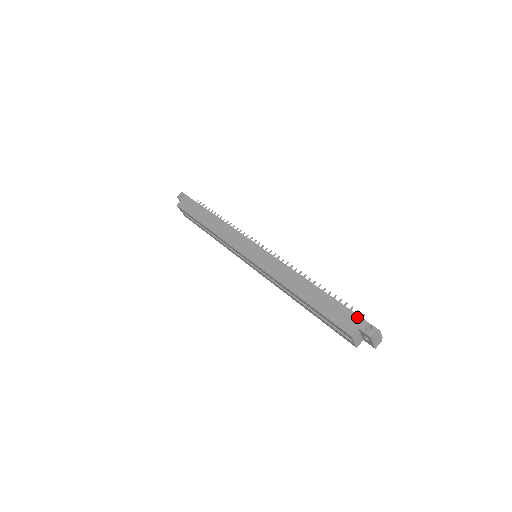
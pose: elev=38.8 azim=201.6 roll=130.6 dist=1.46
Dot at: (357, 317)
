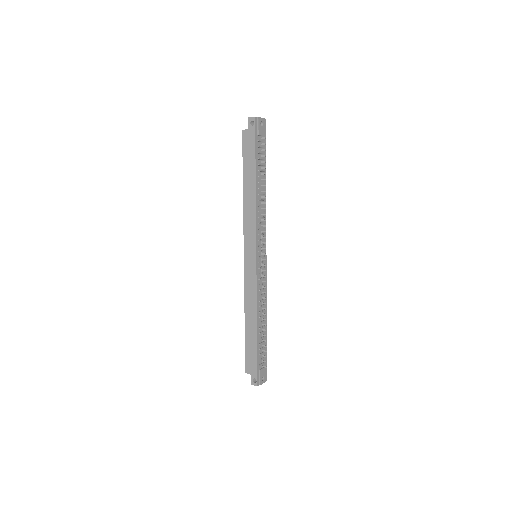
Dot at: (256, 370)
